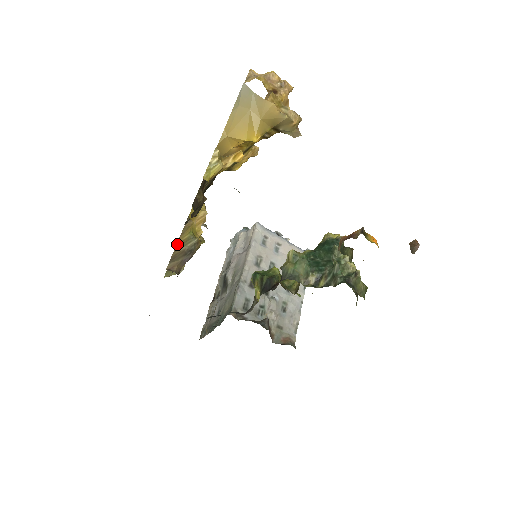
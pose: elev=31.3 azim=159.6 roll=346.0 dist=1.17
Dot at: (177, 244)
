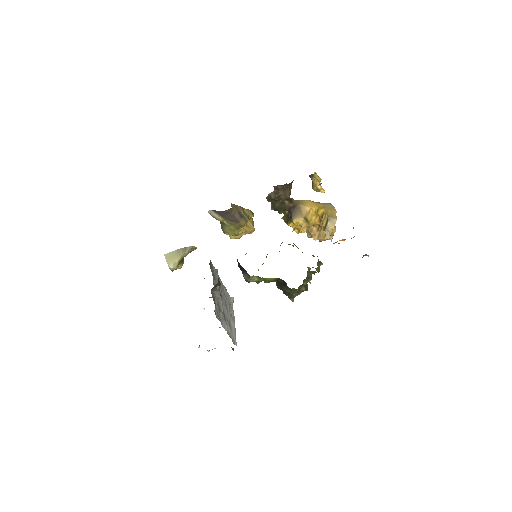
Dot at: (243, 208)
